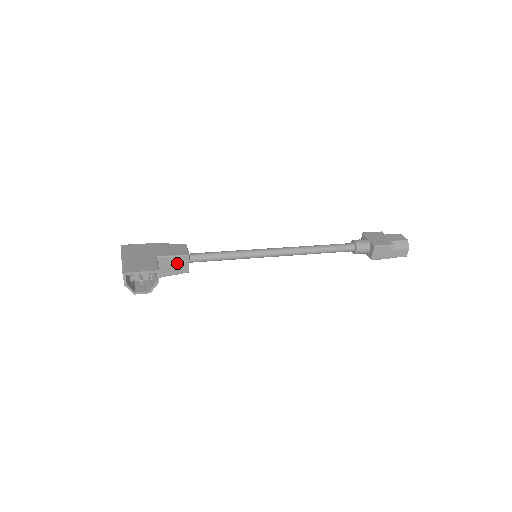
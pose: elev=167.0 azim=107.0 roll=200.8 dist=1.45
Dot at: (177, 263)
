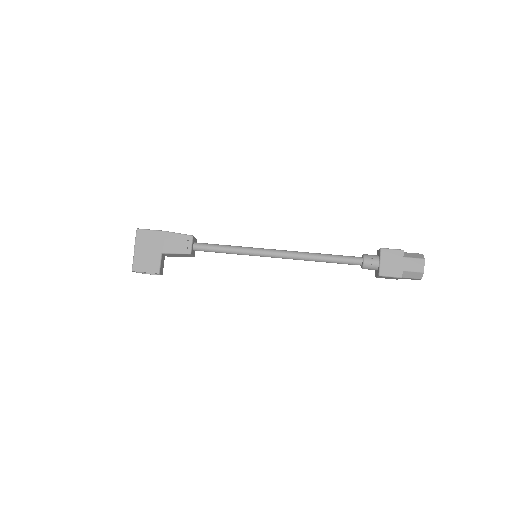
Dot at: (181, 255)
